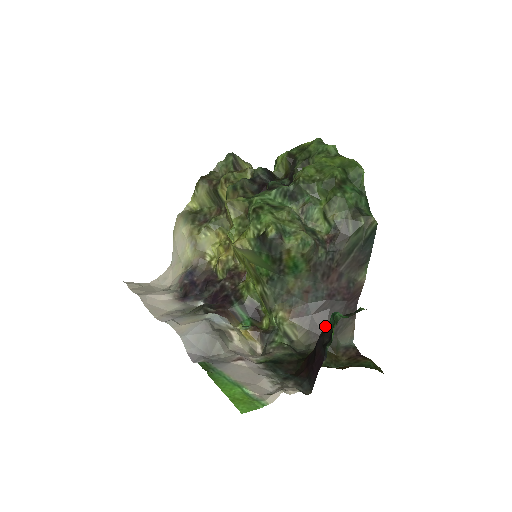
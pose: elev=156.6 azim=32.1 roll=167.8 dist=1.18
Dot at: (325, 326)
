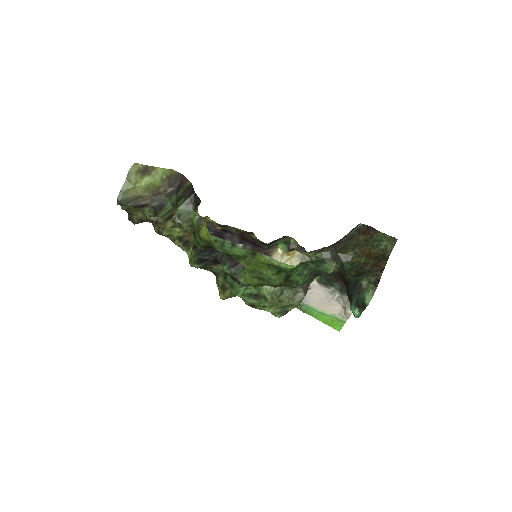
Dot at: occluded
